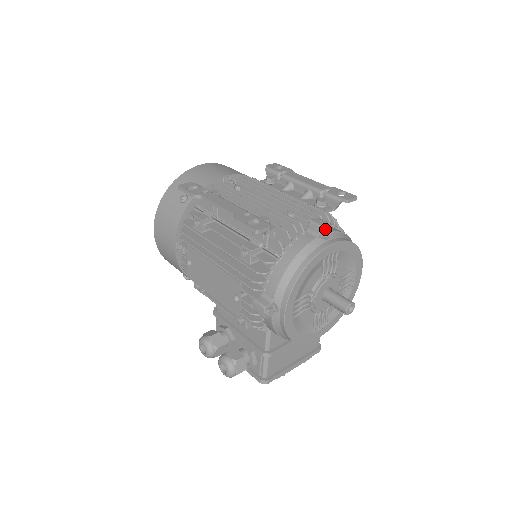
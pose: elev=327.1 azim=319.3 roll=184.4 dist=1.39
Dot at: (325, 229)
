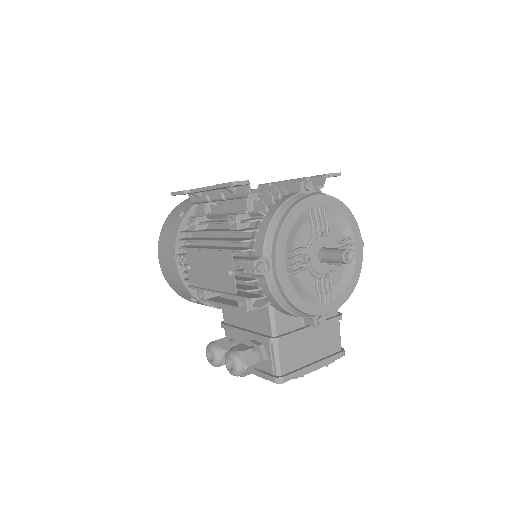
Dot at: (305, 183)
